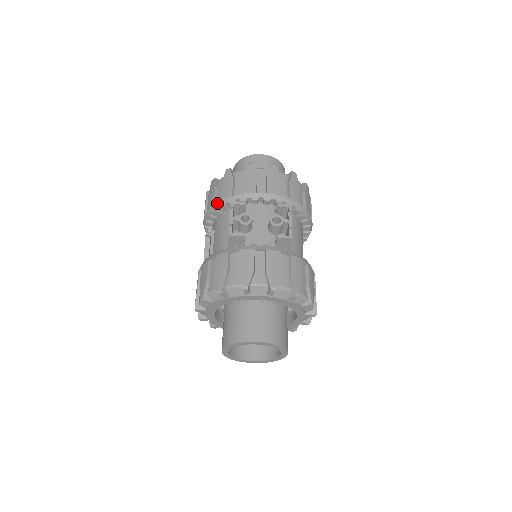
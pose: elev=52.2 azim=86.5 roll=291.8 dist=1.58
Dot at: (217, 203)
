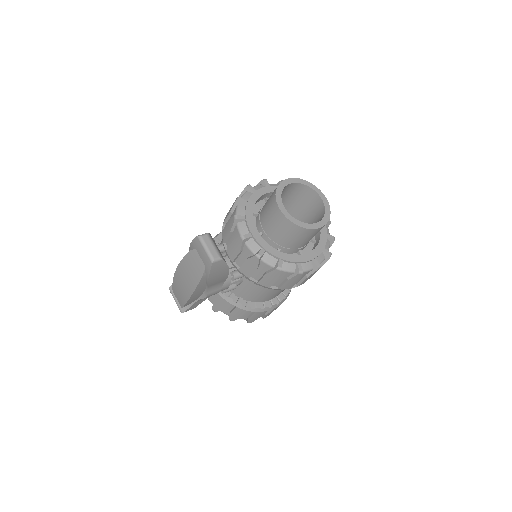
Dot at: occluded
